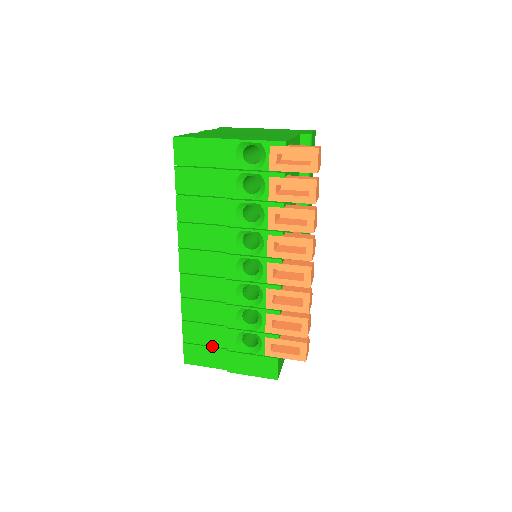
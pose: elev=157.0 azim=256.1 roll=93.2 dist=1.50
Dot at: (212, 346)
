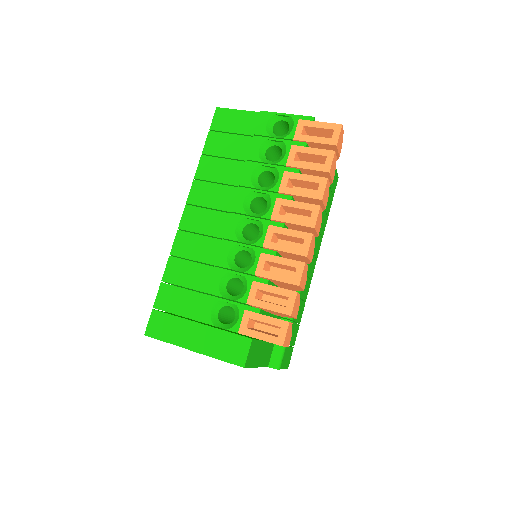
Dot at: occluded
